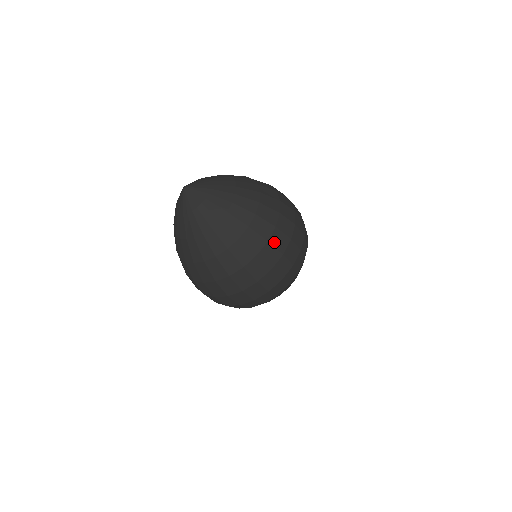
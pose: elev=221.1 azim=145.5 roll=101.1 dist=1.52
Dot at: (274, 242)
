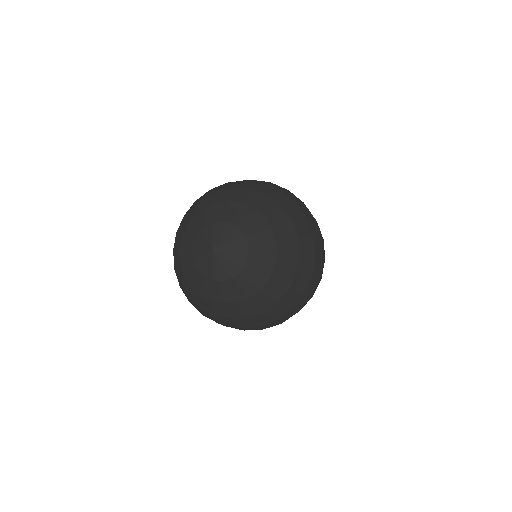
Dot at: (317, 253)
